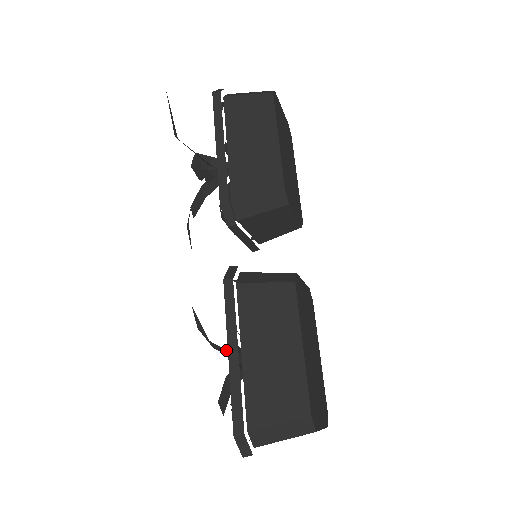
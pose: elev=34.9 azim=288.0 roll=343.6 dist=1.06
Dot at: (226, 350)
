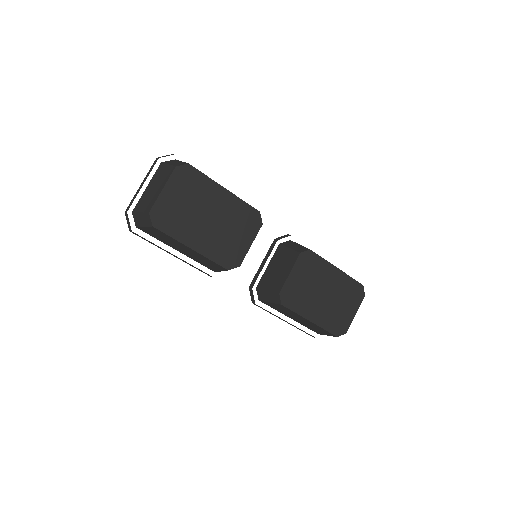
Dot at: occluded
